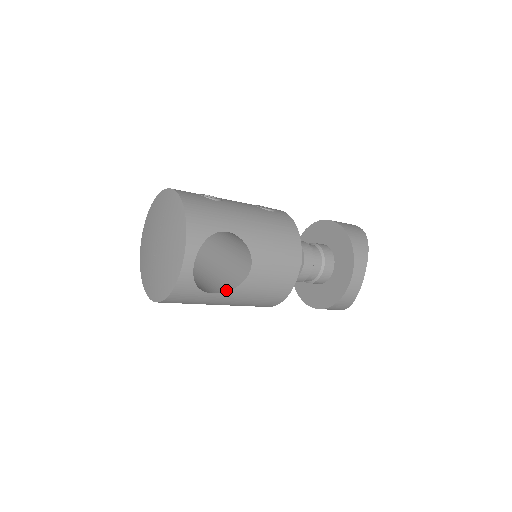
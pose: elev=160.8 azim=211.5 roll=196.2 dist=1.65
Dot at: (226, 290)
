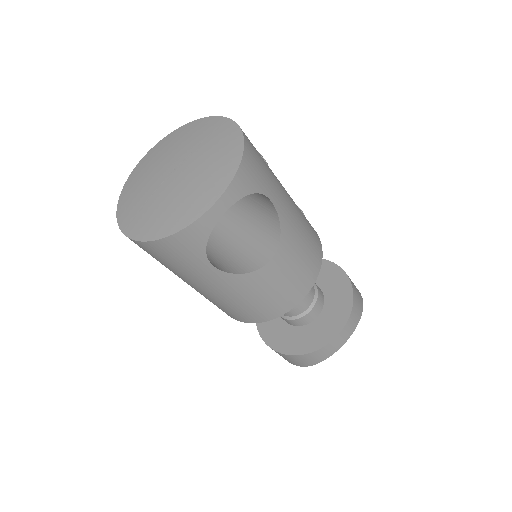
Dot at: (228, 271)
